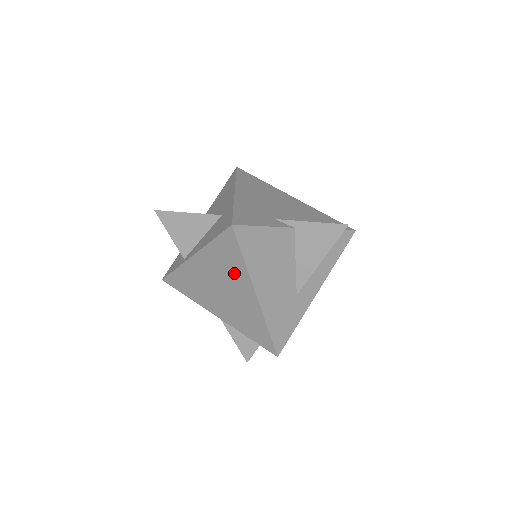
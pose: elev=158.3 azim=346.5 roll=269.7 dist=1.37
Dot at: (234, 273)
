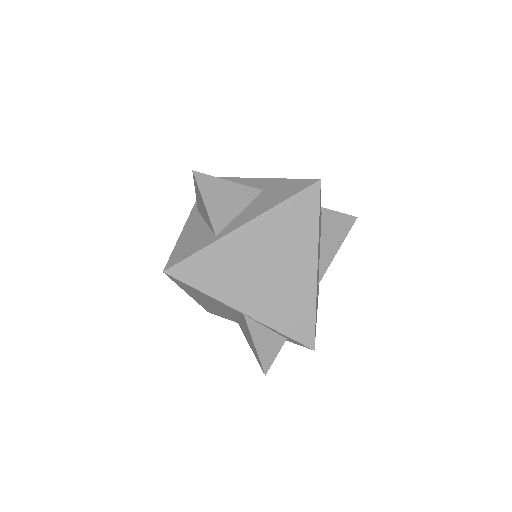
Dot at: (298, 241)
